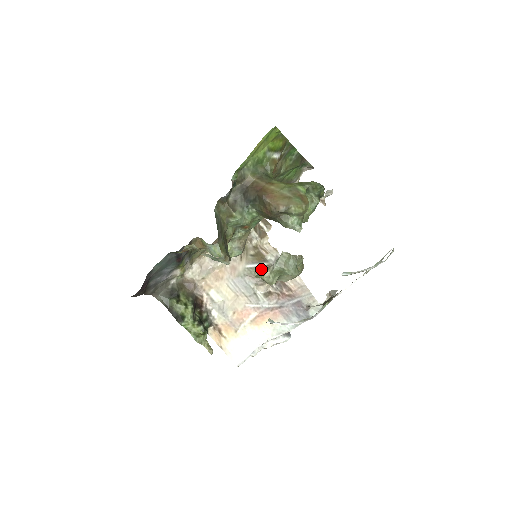
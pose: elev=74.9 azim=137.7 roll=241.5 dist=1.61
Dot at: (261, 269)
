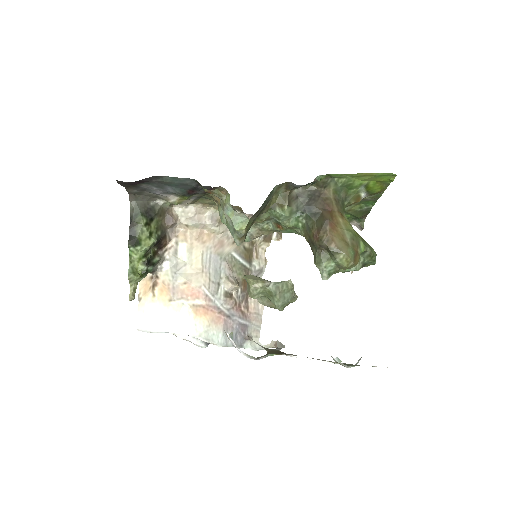
Dot at: (241, 267)
